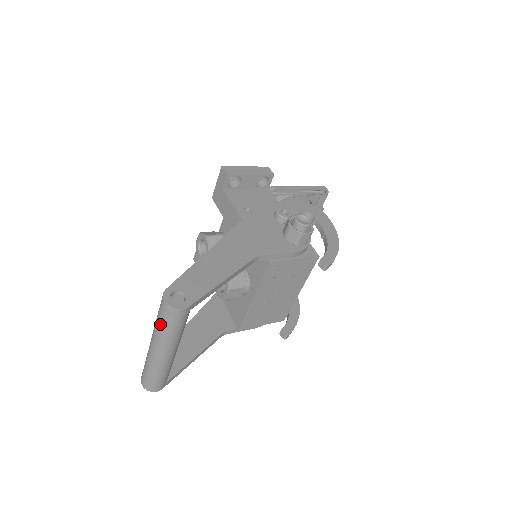
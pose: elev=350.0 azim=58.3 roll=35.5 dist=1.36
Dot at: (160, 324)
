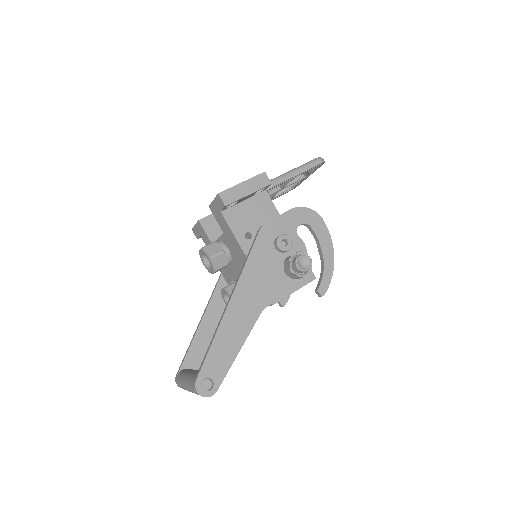
Dot at: occluded
